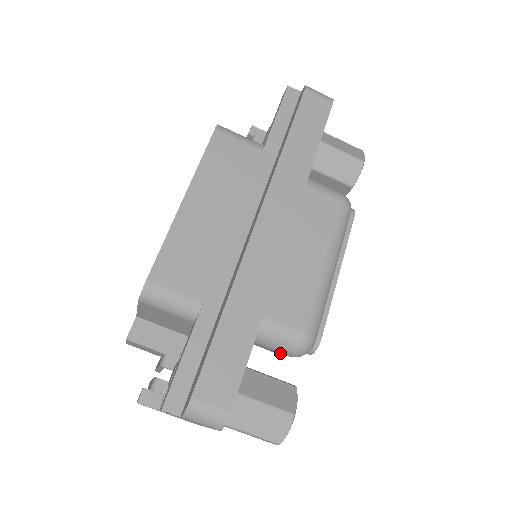
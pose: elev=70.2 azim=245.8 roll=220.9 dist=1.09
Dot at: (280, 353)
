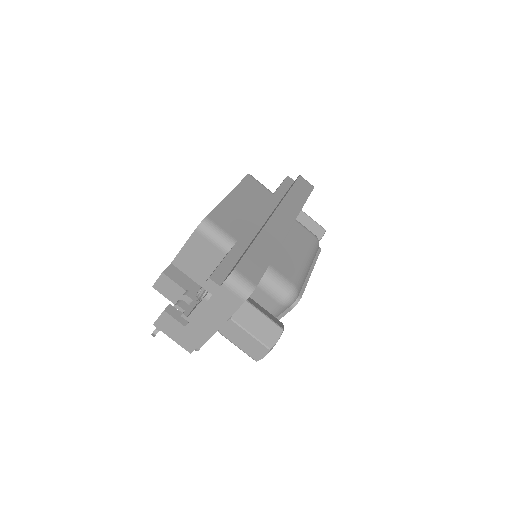
Dot at: (272, 302)
